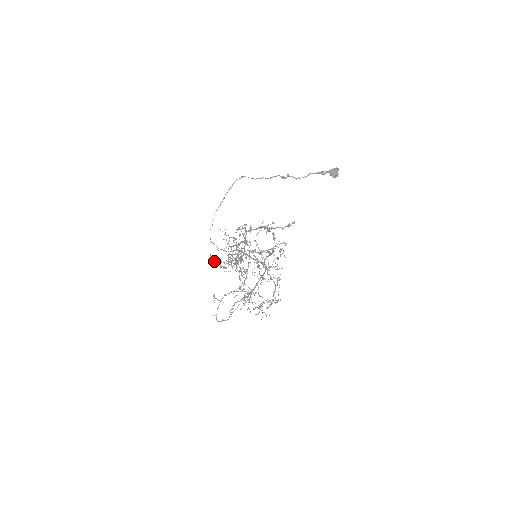
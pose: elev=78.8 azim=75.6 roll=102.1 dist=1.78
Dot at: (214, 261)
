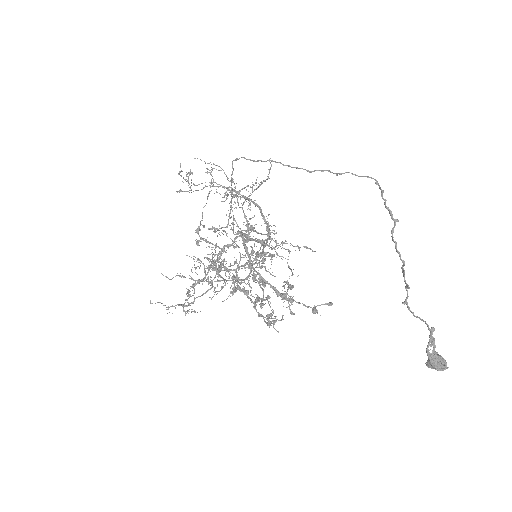
Dot at: (157, 302)
